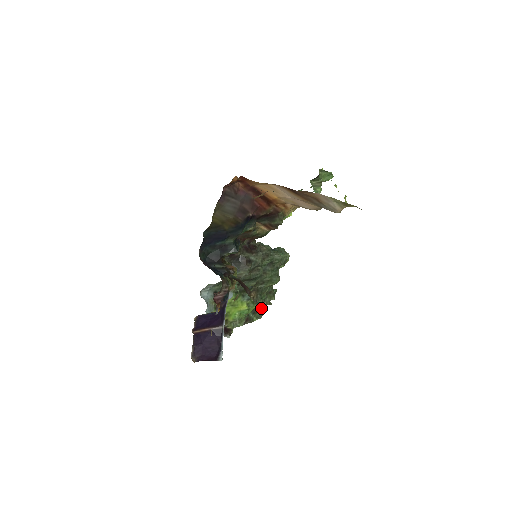
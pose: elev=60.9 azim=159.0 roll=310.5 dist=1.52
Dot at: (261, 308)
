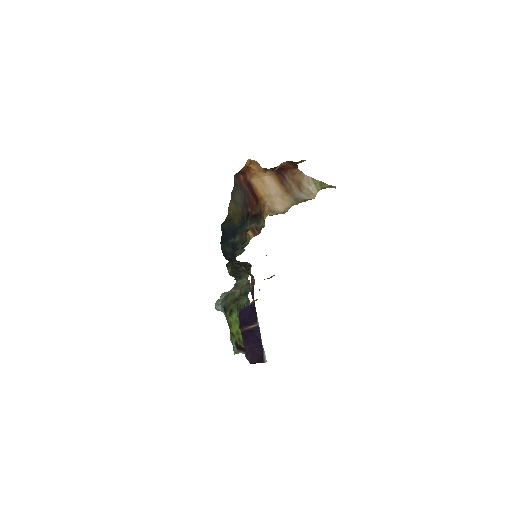
Dot at: occluded
